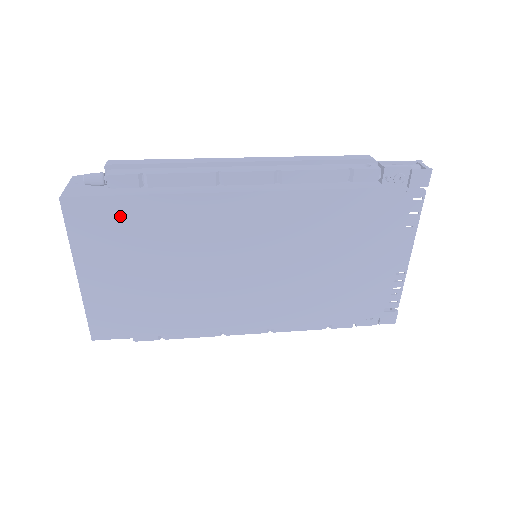
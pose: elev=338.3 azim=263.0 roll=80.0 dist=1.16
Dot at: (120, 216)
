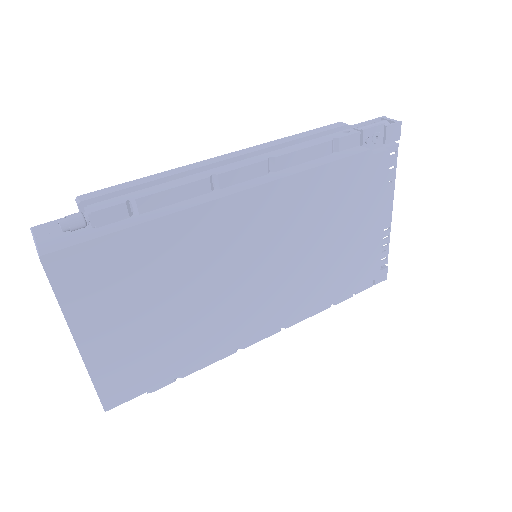
Dot at: (117, 257)
